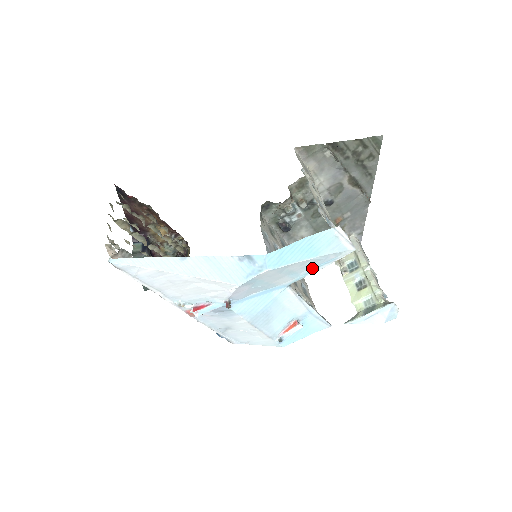
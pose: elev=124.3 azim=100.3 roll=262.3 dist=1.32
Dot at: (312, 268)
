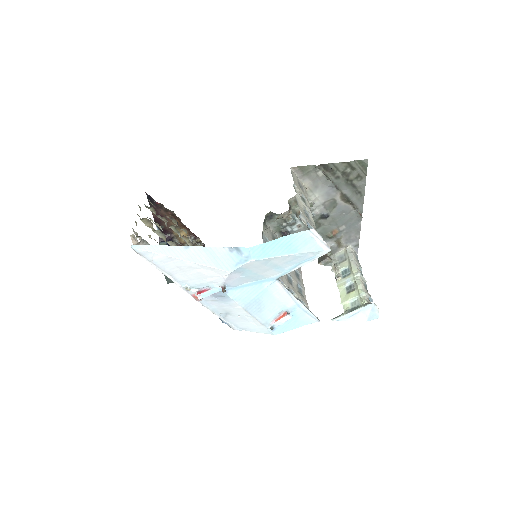
Dot at: (295, 264)
